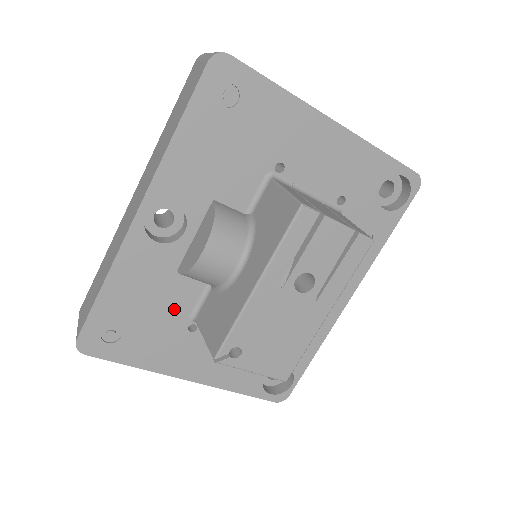
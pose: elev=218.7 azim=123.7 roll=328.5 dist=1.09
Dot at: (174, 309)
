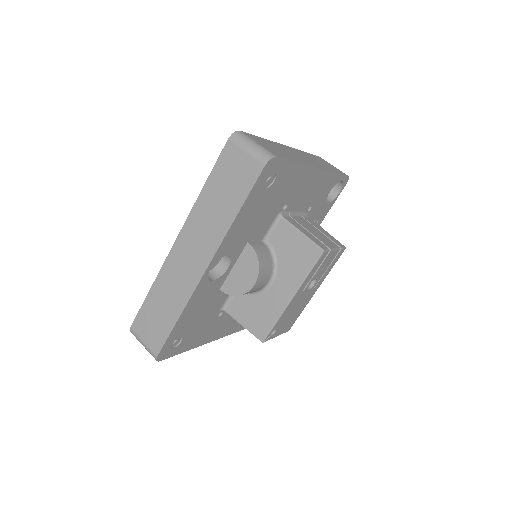
Dot at: (213, 310)
